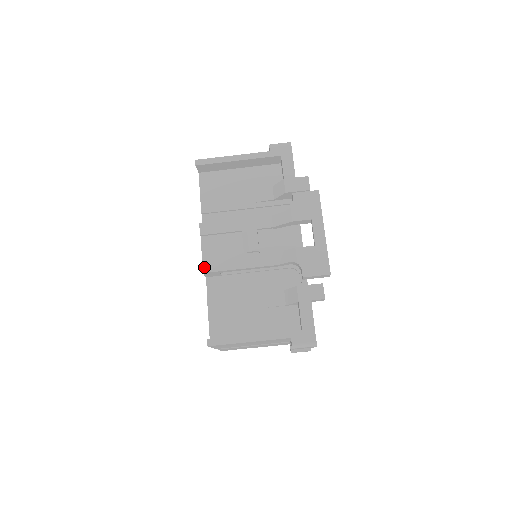
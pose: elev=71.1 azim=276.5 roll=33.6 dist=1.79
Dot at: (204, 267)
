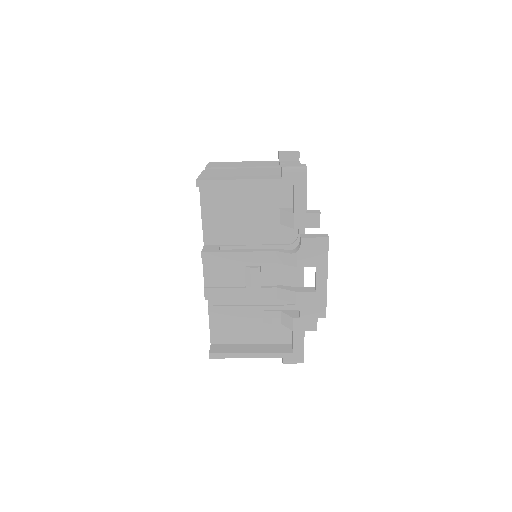
Dot at: (206, 294)
